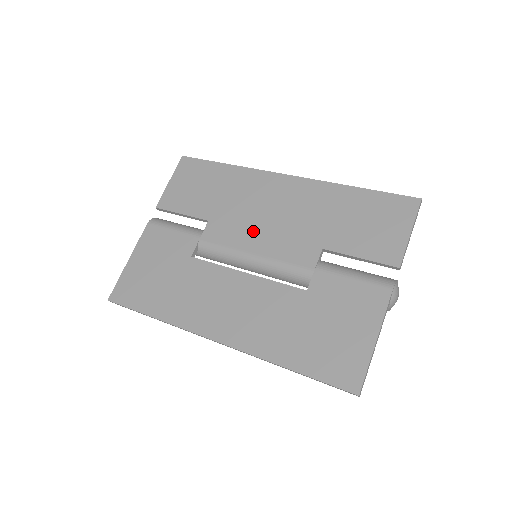
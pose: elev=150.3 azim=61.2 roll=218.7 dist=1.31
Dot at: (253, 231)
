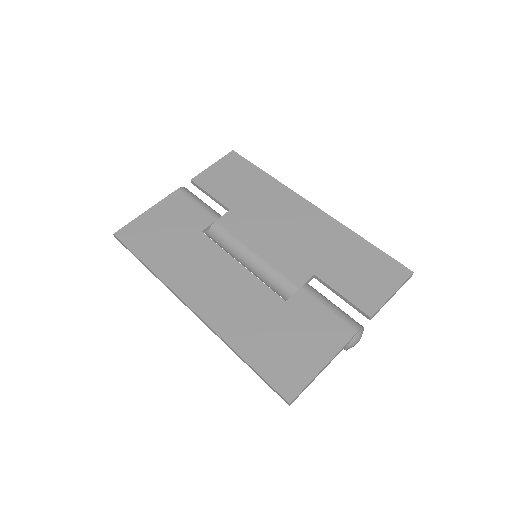
Dot at: (263, 235)
